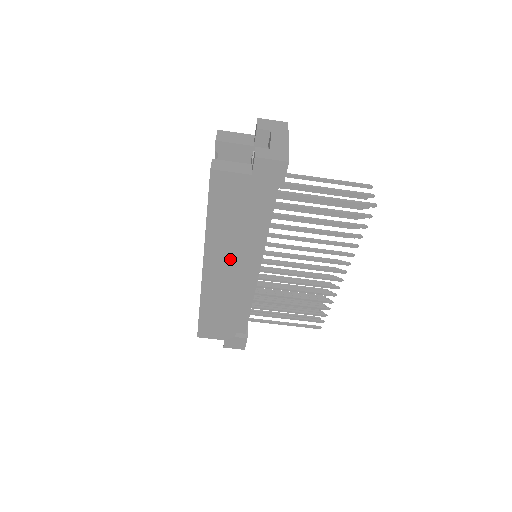
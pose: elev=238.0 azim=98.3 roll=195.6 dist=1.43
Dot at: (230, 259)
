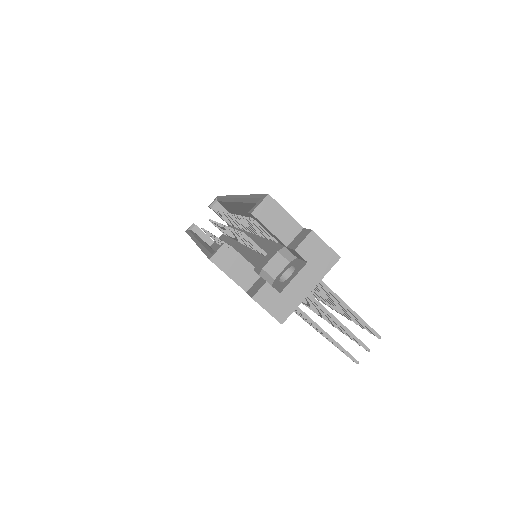
Dot at: occluded
